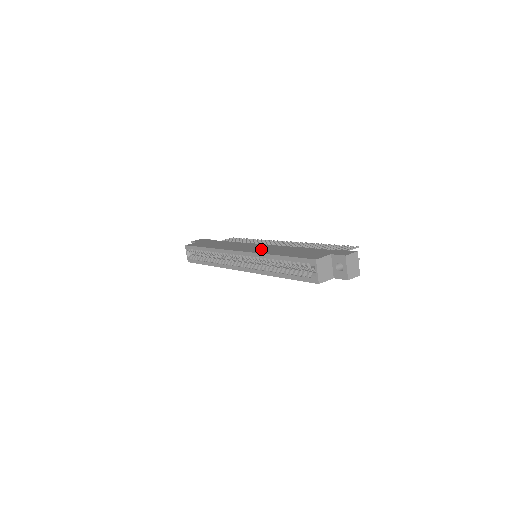
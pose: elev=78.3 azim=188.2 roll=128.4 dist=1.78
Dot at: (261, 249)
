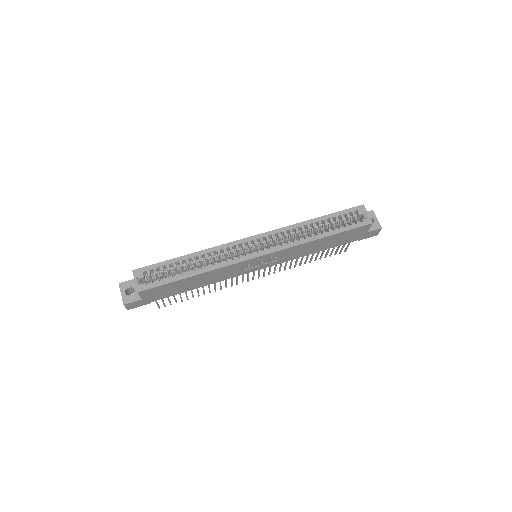
Dot at: occluded
